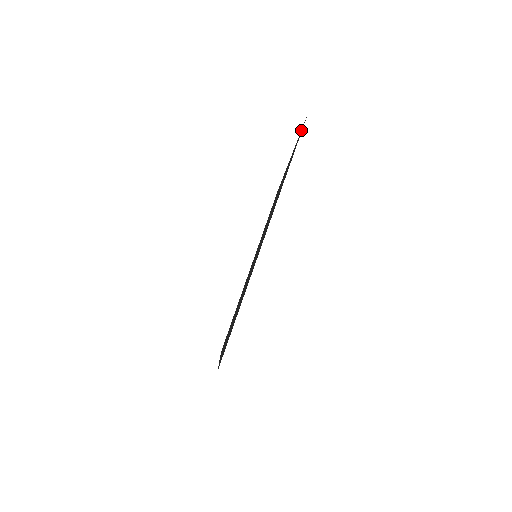
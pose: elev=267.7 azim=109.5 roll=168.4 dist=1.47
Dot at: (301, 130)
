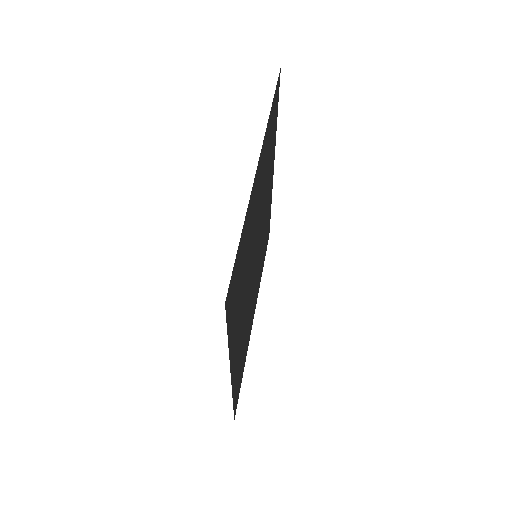
Dot at: (278, 96)
